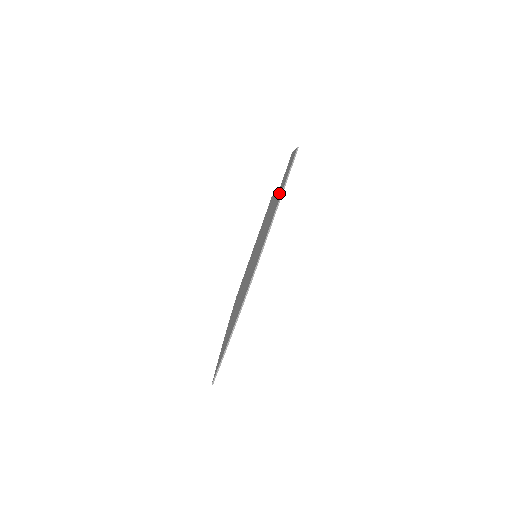
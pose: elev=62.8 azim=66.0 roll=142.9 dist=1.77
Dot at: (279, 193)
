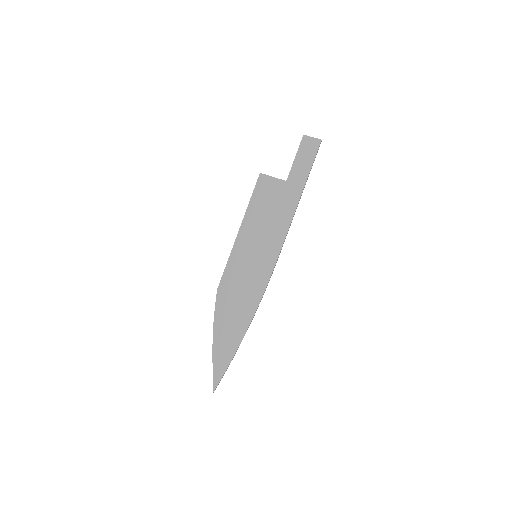
Dot at: (293, 190)
